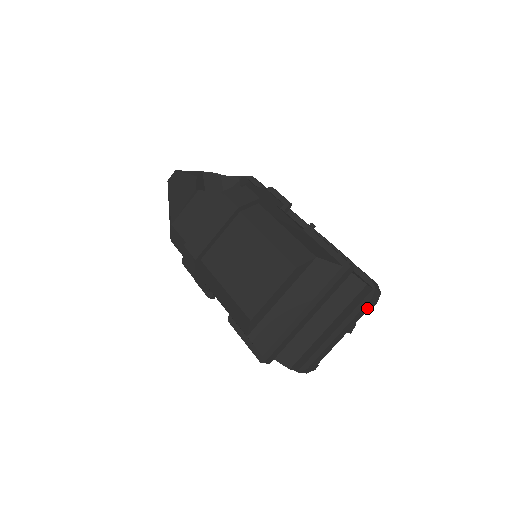
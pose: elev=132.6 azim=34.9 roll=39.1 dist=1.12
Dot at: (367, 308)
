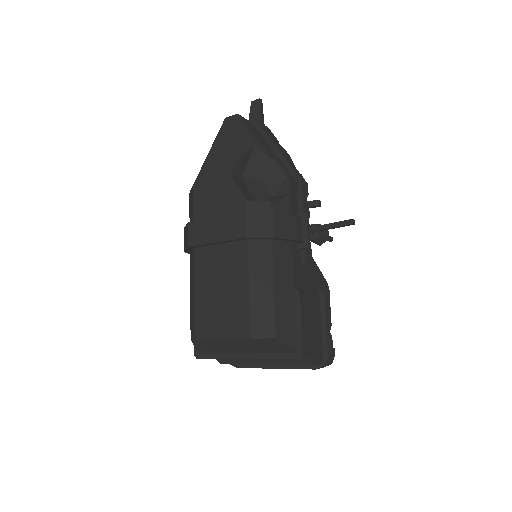
Dot at: occluded
